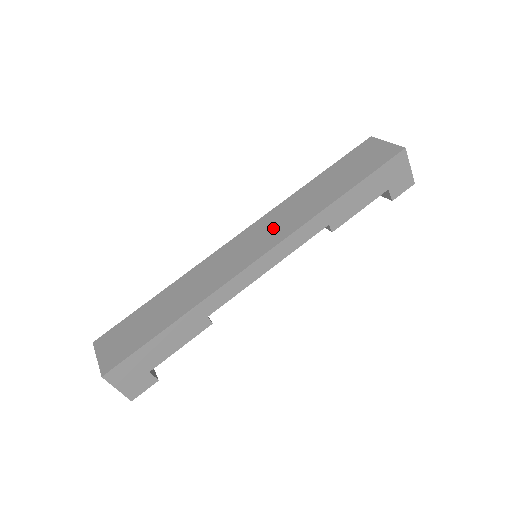
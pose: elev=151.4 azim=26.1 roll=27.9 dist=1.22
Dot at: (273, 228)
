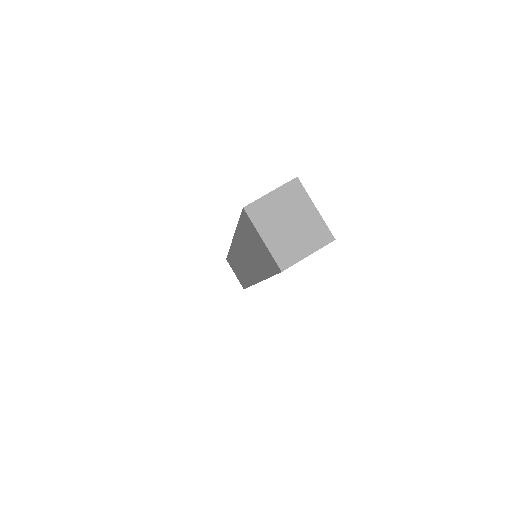
Dot at: (246, 262)
